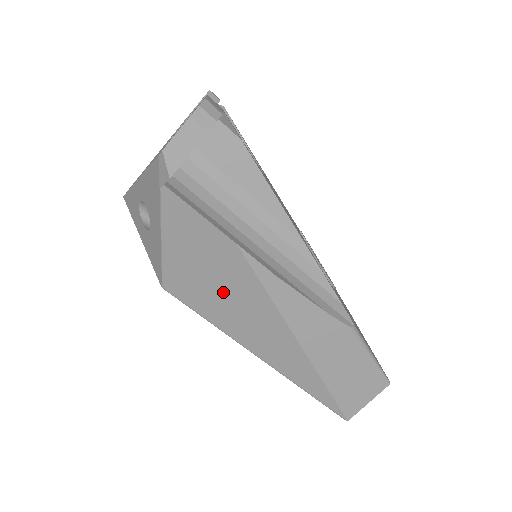
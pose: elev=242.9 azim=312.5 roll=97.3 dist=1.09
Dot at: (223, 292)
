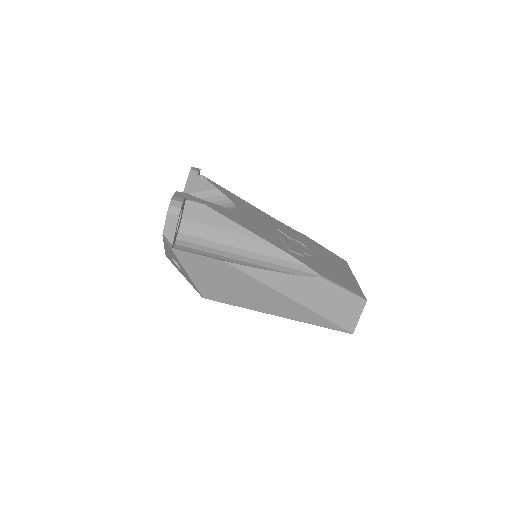
Dot at: (233, 287)
